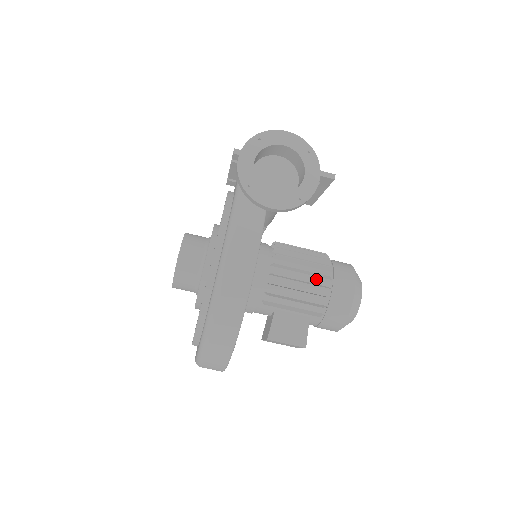
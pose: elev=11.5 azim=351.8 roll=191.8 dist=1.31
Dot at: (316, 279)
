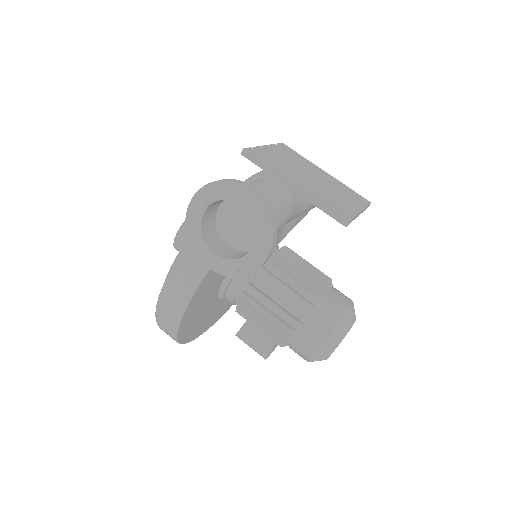
Dot at: (287, 316)
